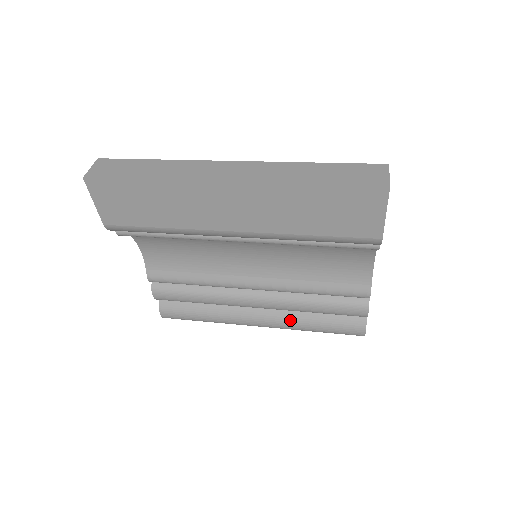
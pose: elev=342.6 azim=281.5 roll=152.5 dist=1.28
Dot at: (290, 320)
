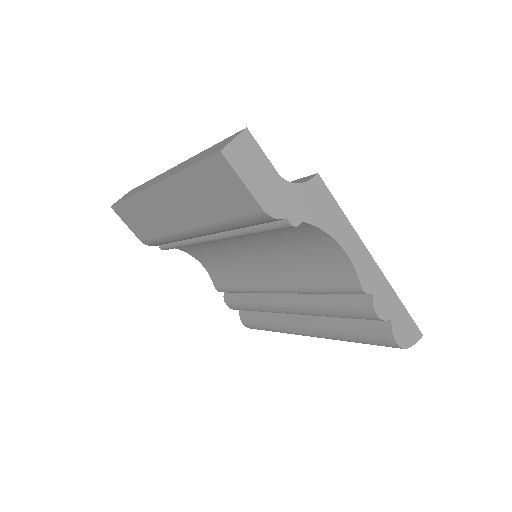
Dot at: (325, 327)
